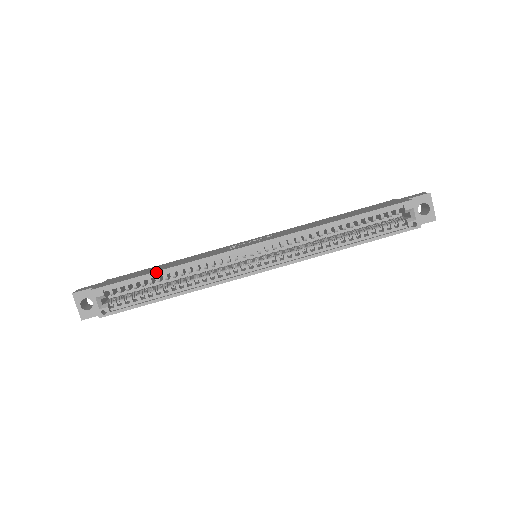
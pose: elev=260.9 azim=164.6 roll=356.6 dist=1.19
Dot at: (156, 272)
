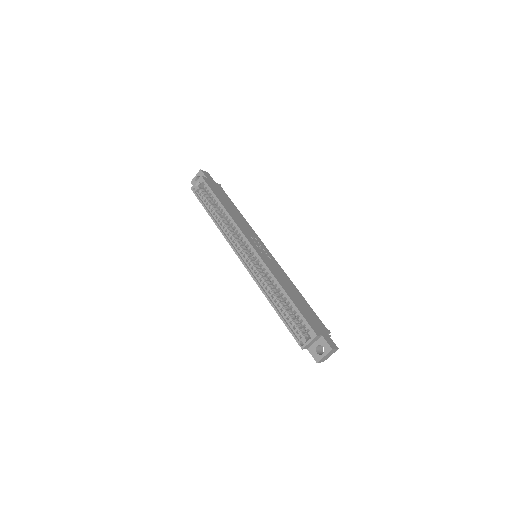
Dot at: (220, 202)
